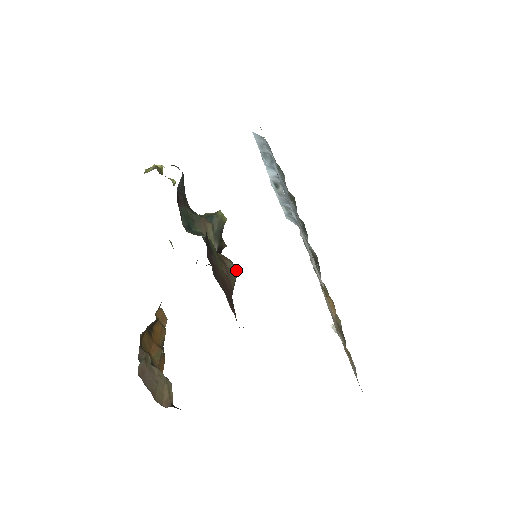
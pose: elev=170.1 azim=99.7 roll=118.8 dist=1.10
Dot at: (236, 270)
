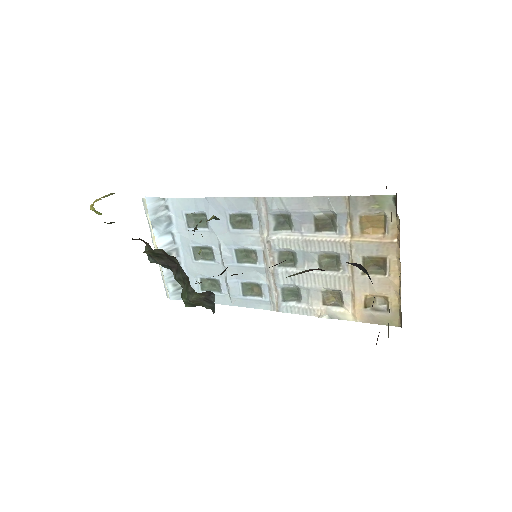
Dot at: occluded
